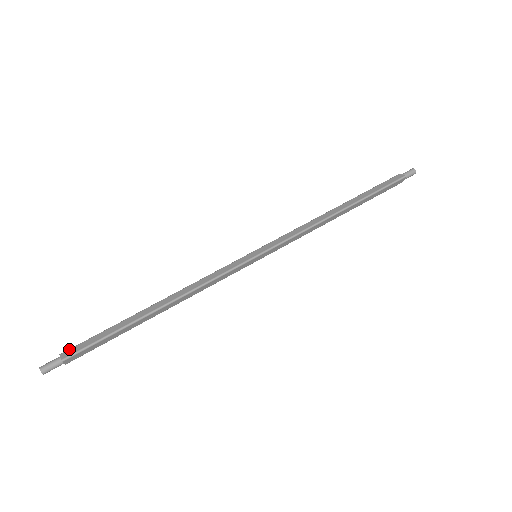
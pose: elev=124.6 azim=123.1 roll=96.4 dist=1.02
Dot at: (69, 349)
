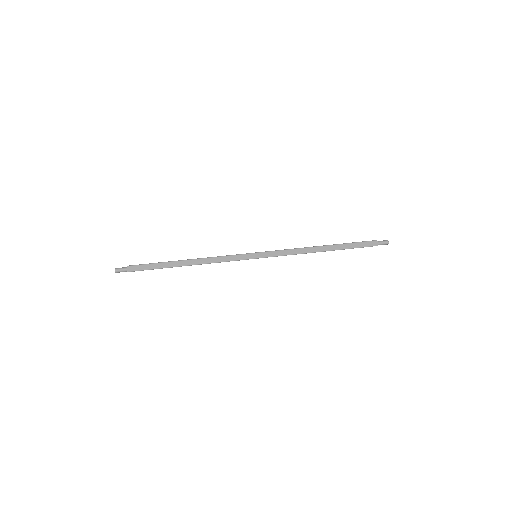
Dot at: (132, 266)
